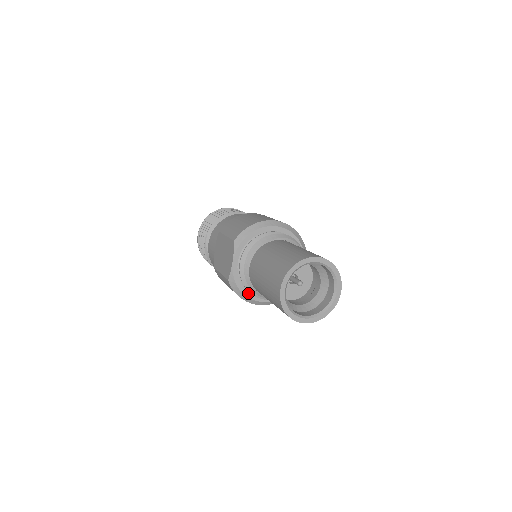
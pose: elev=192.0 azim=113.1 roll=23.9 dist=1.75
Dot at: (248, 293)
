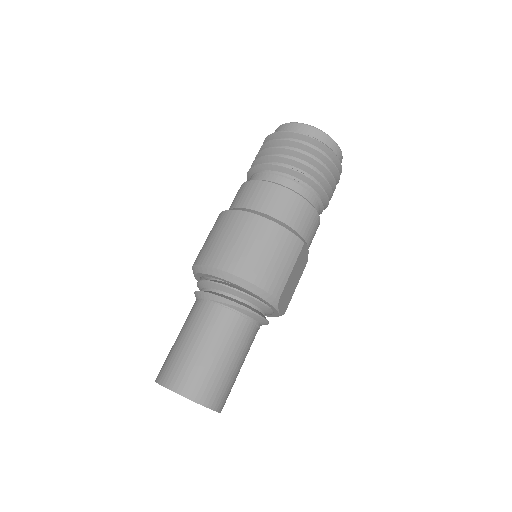
Dot at: occluded
